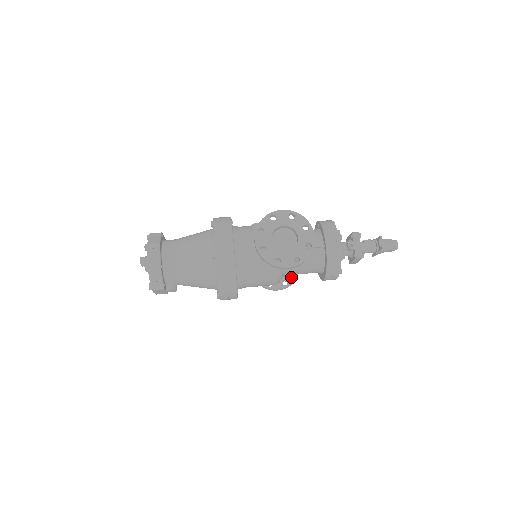
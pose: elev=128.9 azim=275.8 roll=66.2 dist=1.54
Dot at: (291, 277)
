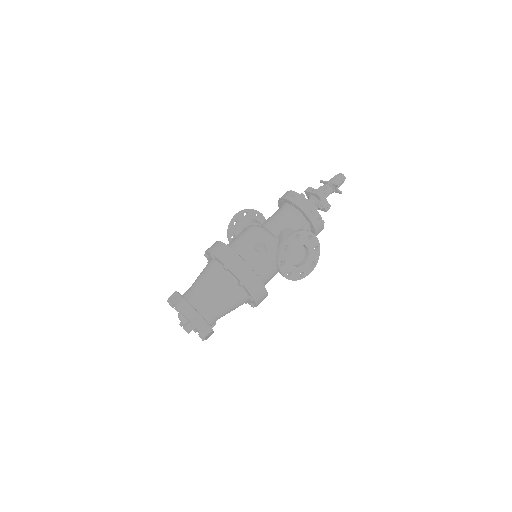
Dot at: occluded
